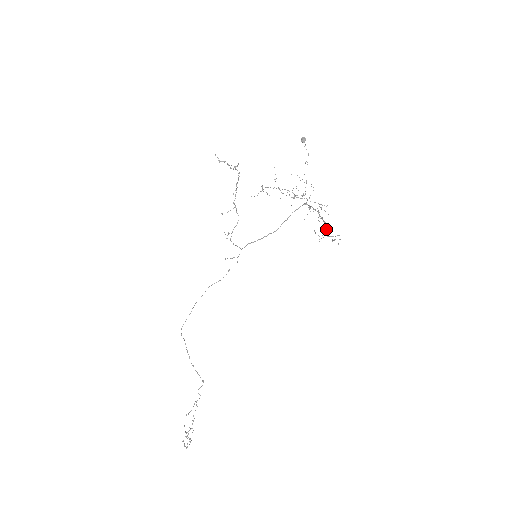
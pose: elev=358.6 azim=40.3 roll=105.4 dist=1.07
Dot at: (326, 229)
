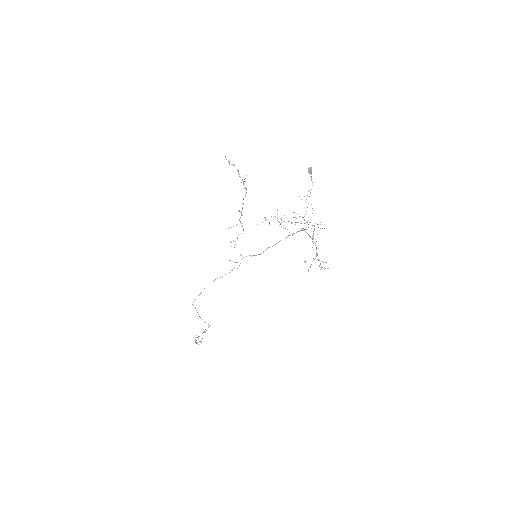
Dot at: (317, 255)
